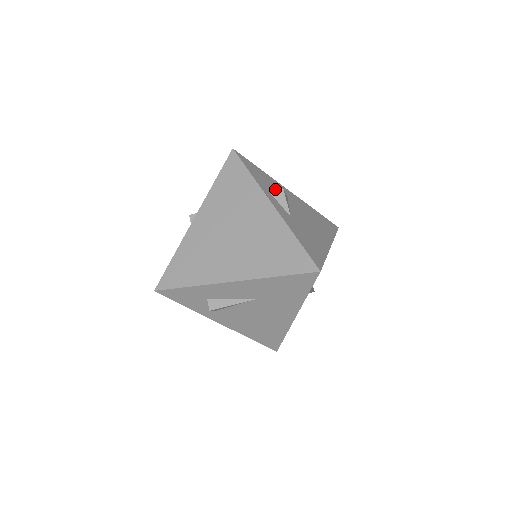
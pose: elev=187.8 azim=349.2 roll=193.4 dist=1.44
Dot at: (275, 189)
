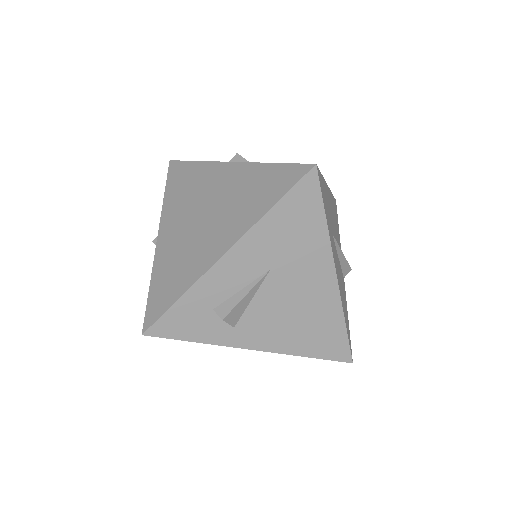
Dot at: occluded
